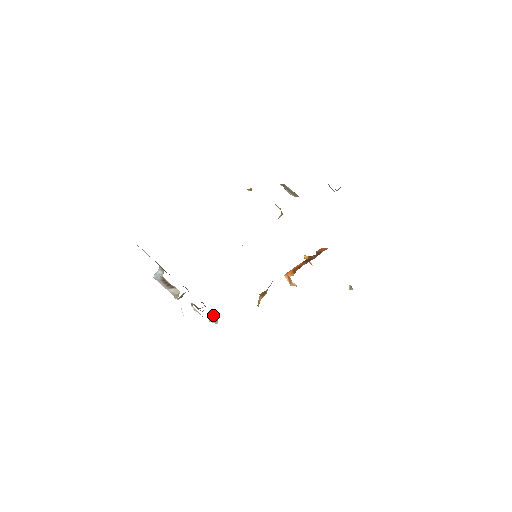
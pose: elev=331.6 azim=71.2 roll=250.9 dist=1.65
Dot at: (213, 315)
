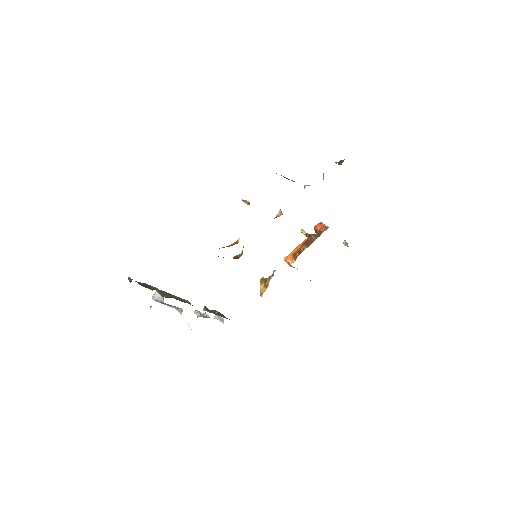
Dot at: occluded
